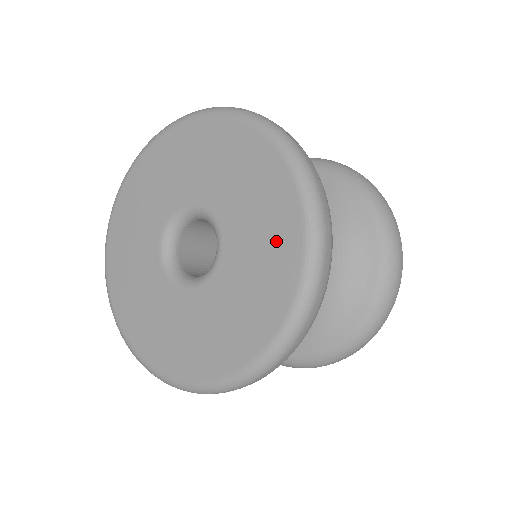
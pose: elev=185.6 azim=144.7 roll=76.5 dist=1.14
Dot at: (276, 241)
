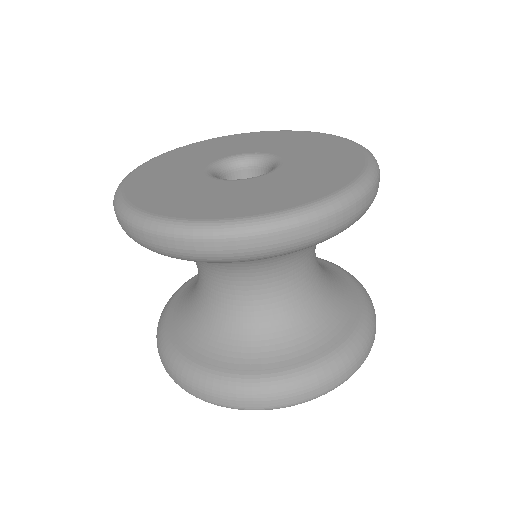
Dot at: (336, 152)
